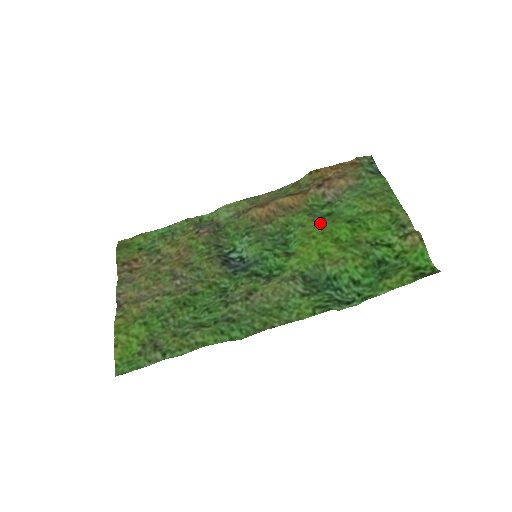
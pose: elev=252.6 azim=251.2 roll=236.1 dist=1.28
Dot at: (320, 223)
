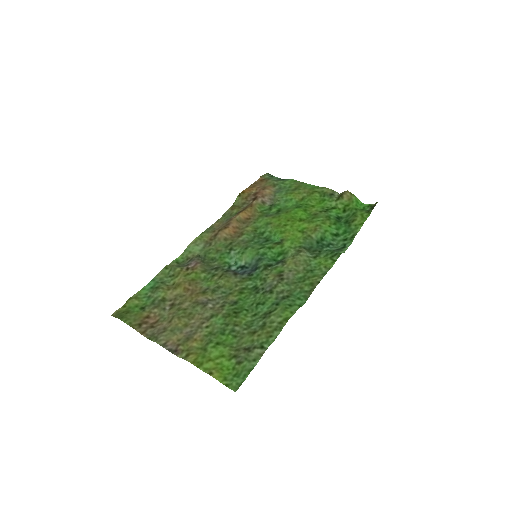
Dot at: (280, 216)
